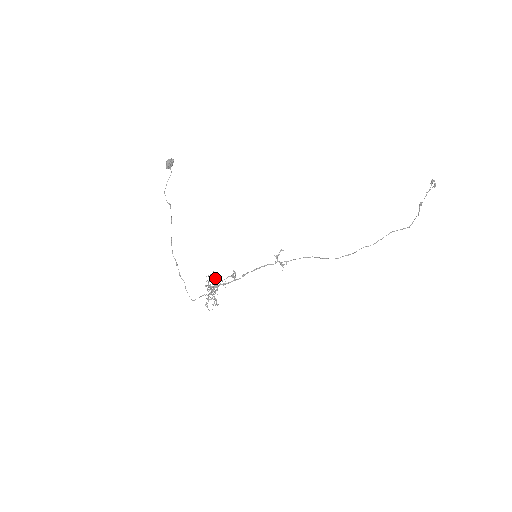
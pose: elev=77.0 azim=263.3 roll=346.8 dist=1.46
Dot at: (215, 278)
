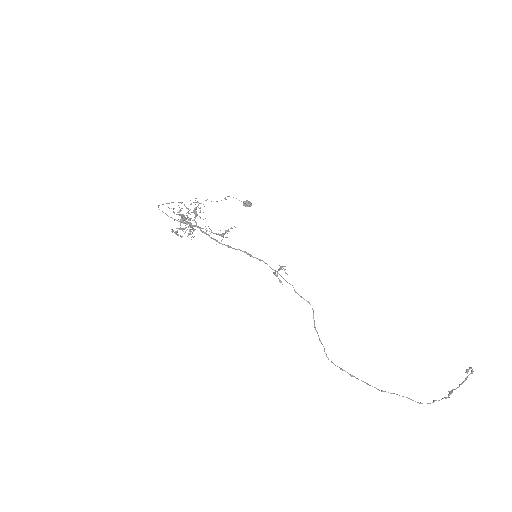
Dot at: occluded
